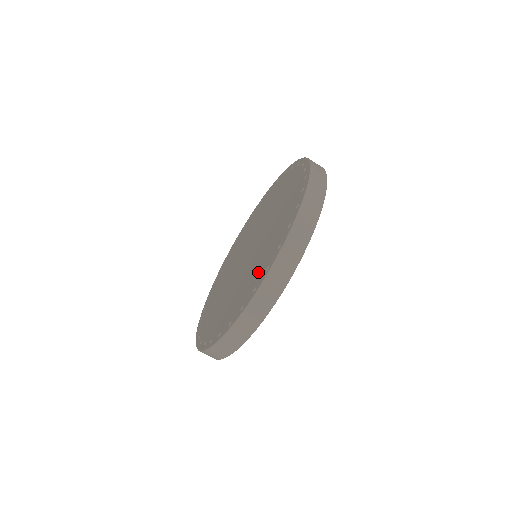
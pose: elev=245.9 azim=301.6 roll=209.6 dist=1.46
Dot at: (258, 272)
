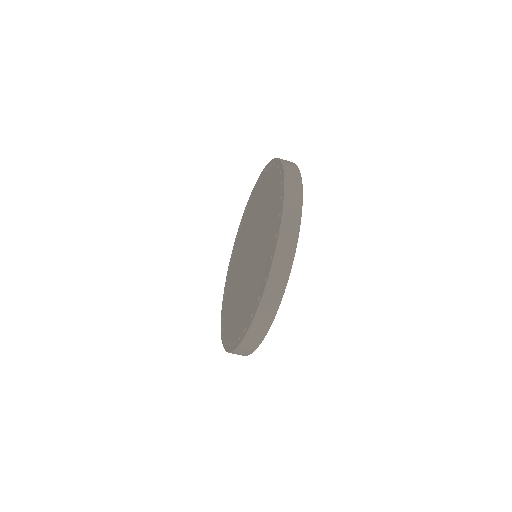
Dot at: (231, 327)
